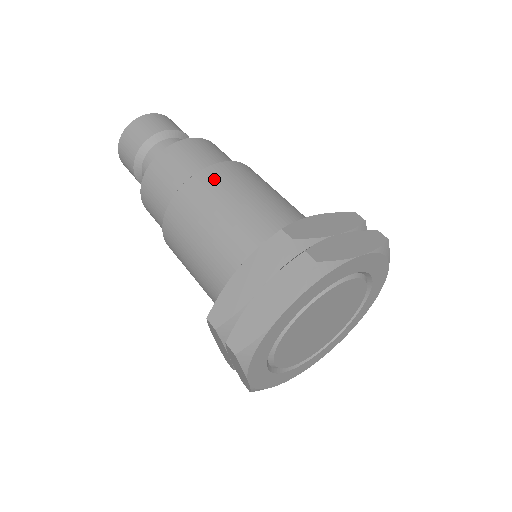
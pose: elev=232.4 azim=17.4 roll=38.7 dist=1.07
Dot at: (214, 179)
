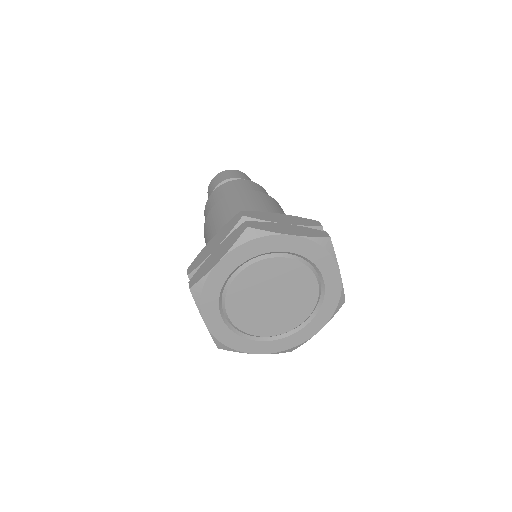
Dot at: occluded
